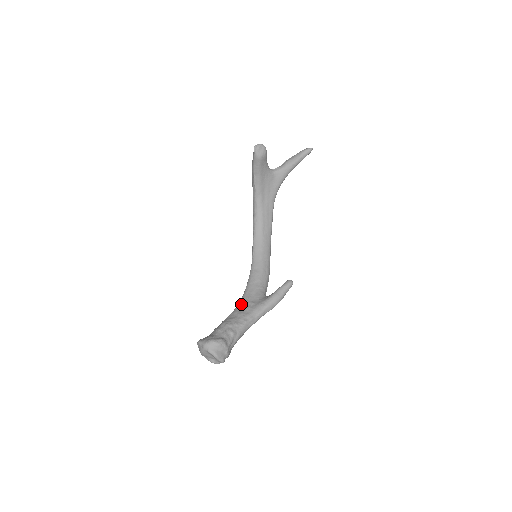
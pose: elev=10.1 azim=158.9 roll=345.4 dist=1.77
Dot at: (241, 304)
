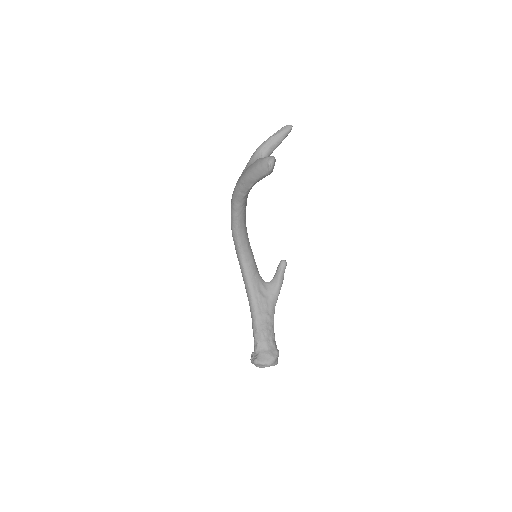
Dot at: (258, 304)
